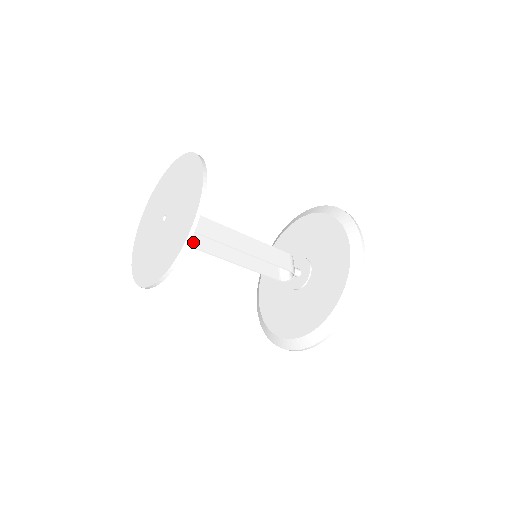
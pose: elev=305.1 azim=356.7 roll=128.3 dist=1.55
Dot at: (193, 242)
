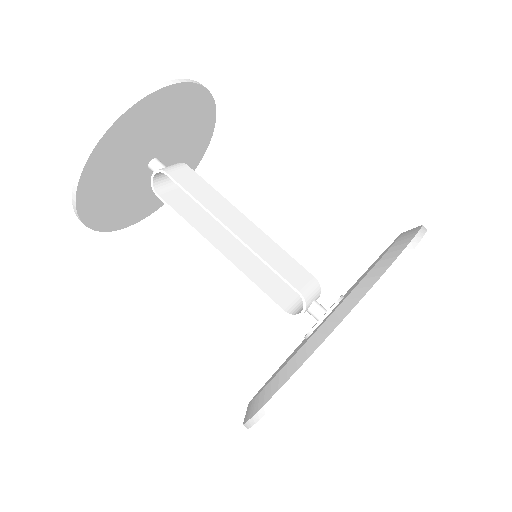
Dot at: (175, 203)
